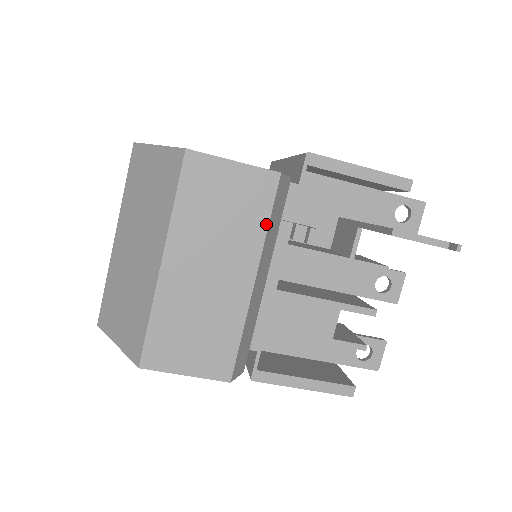
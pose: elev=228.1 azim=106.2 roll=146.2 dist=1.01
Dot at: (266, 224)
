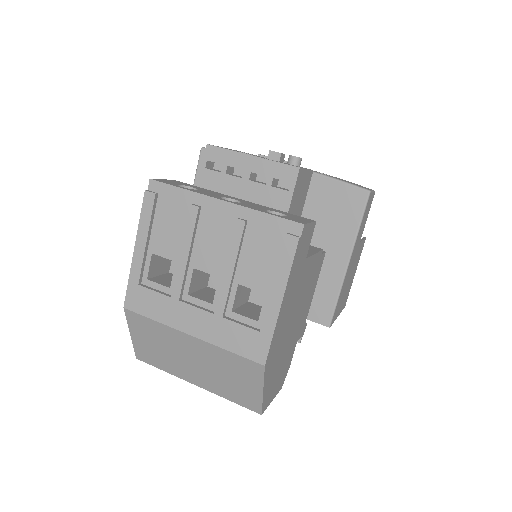
Dot at: occluded
